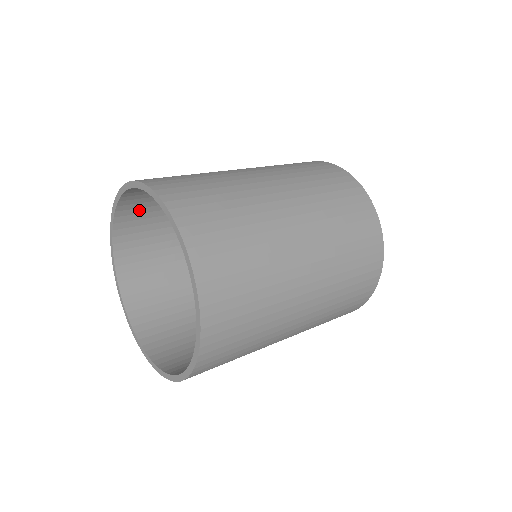
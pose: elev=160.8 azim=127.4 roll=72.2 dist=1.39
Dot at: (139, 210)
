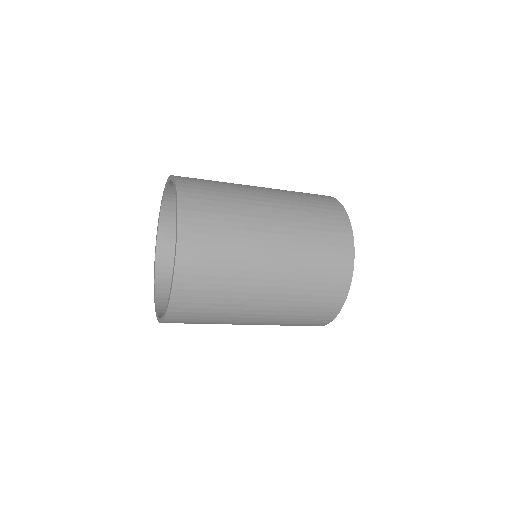
Dot at: (173, 259)
